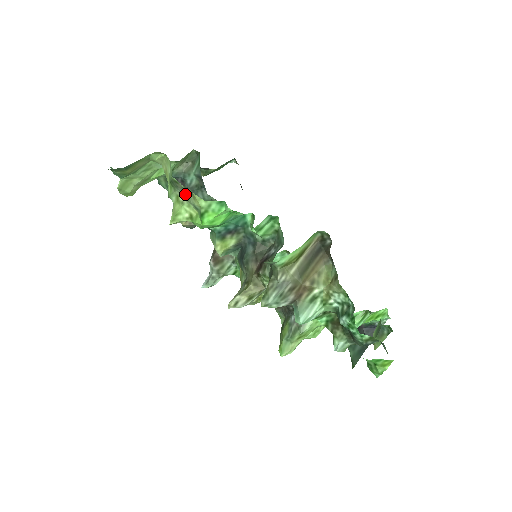
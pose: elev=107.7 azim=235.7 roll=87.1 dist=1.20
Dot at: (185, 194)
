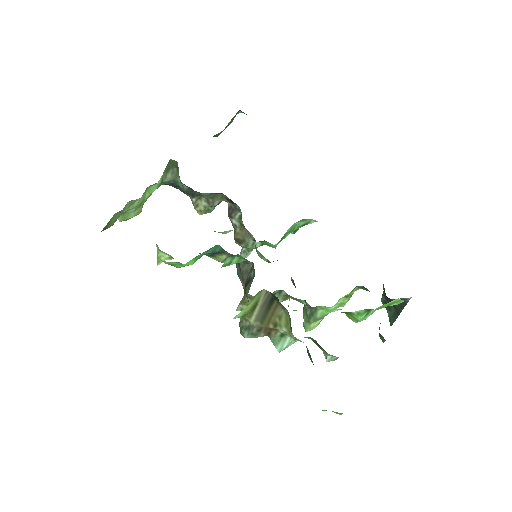
Dot at: occluded
